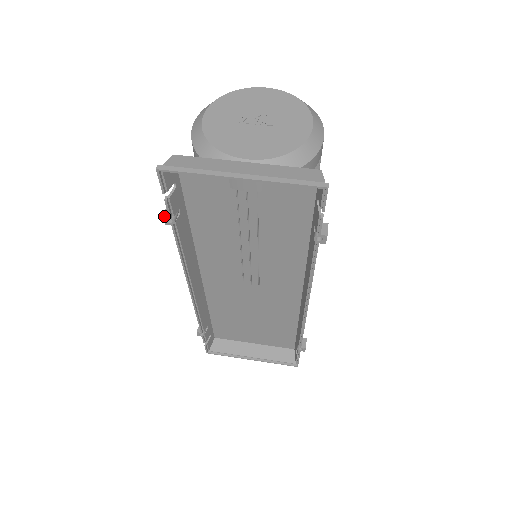
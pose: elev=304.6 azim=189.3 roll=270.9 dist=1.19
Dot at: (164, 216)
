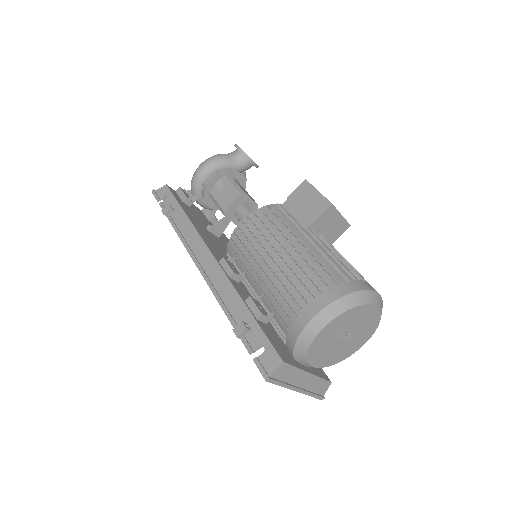
Dot at: occluded
